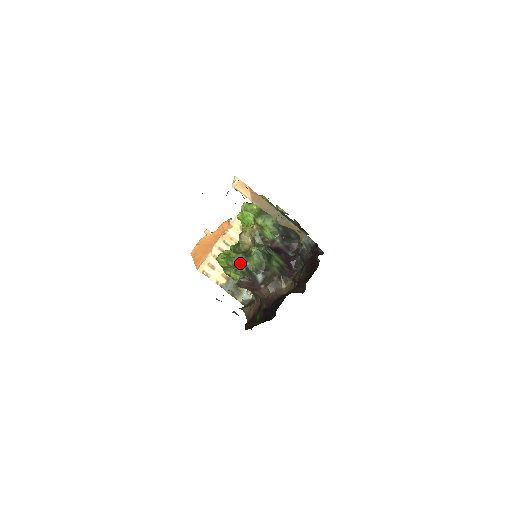
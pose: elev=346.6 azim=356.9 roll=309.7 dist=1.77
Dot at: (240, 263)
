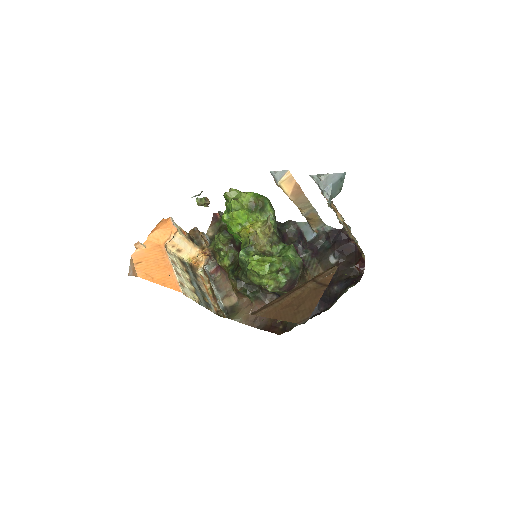
Dot at: (284, 265)
